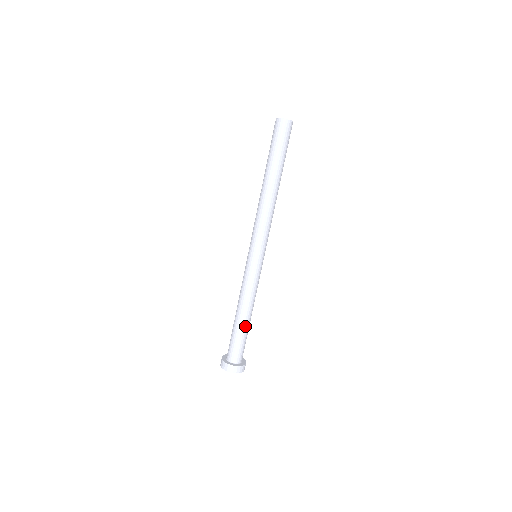
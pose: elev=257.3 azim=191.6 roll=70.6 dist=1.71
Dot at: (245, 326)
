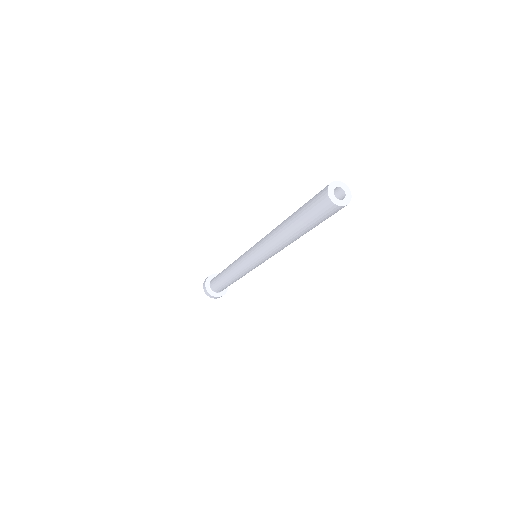
Dot at: (227, 283)
